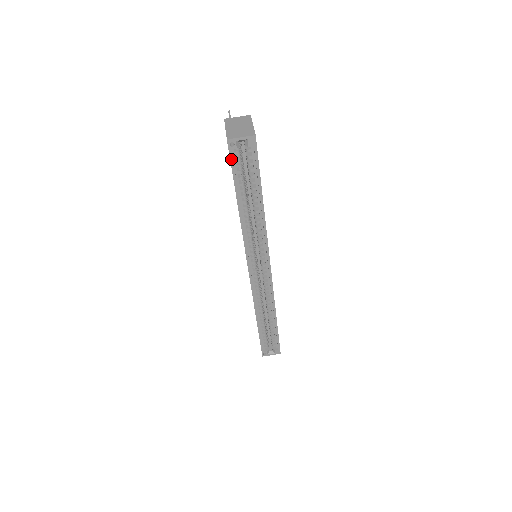
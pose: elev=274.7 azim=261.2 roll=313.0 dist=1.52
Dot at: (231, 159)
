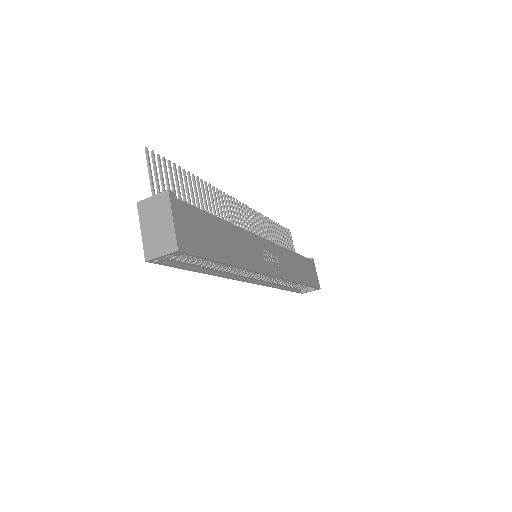
Dot at: (164, 265)
